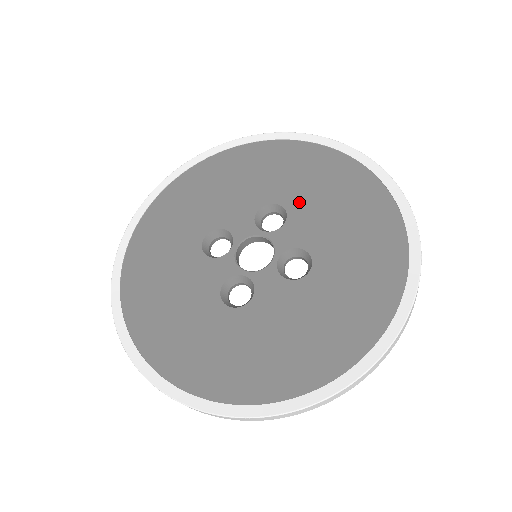
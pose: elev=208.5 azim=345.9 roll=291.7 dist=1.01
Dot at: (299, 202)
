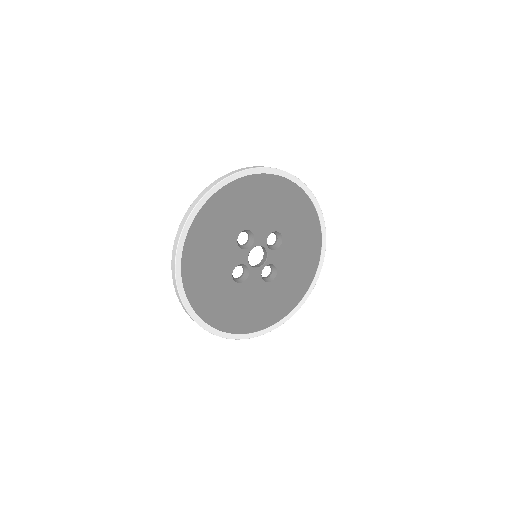
Dot at: (248, 221)
